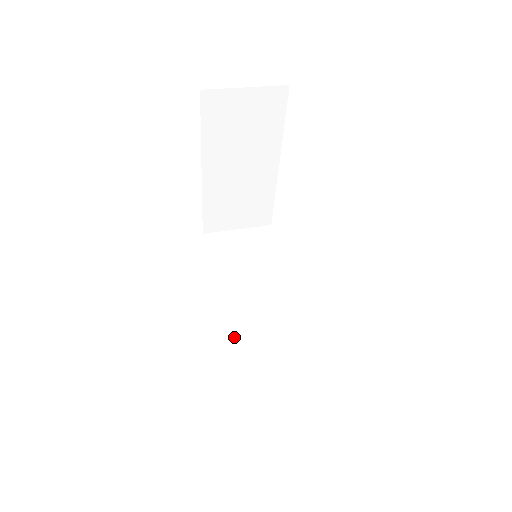
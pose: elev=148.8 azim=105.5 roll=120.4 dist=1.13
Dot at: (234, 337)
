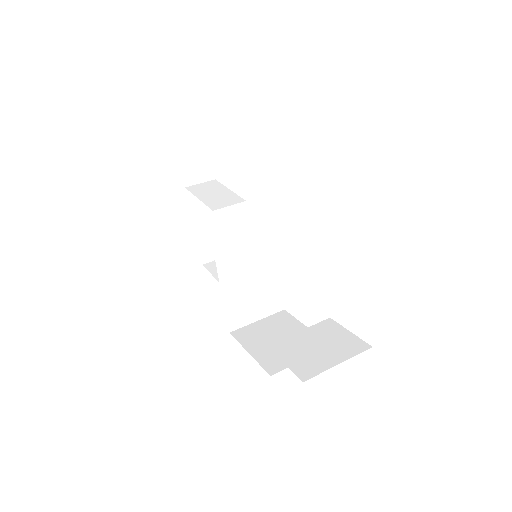
Dot at: (231, 327)
